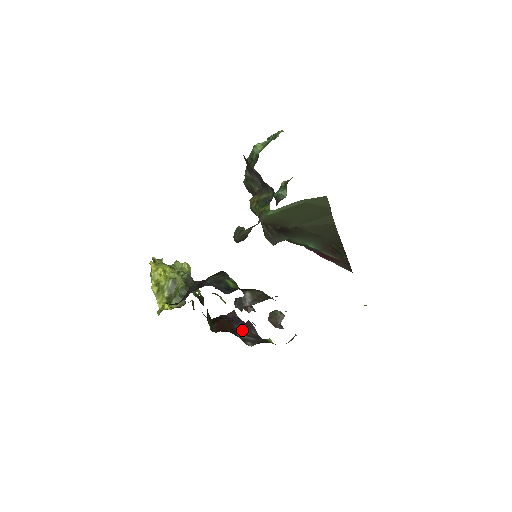
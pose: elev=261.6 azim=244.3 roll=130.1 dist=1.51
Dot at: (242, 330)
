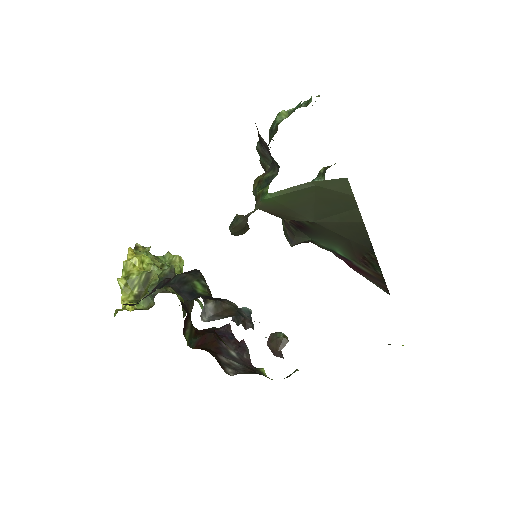
Dot at: (230, 351)
